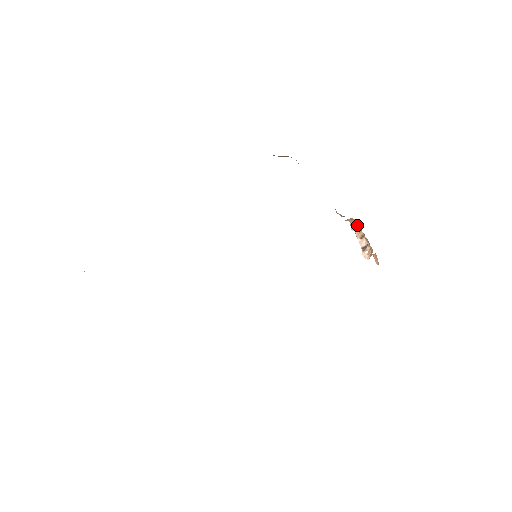
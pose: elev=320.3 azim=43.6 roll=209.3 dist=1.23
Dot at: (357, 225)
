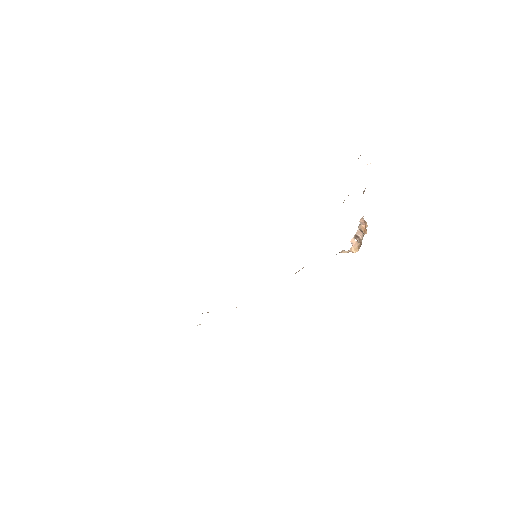
Dot at: (366, 225)
